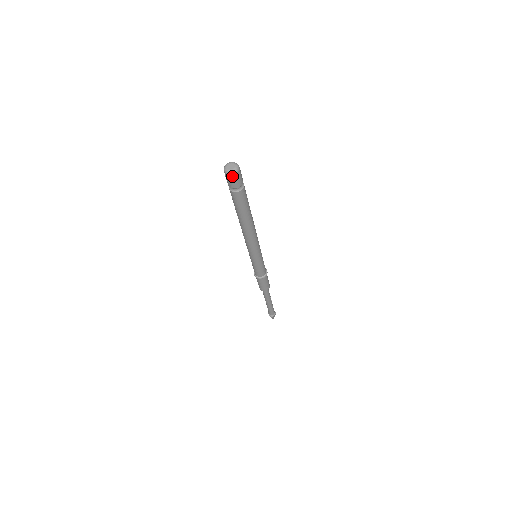
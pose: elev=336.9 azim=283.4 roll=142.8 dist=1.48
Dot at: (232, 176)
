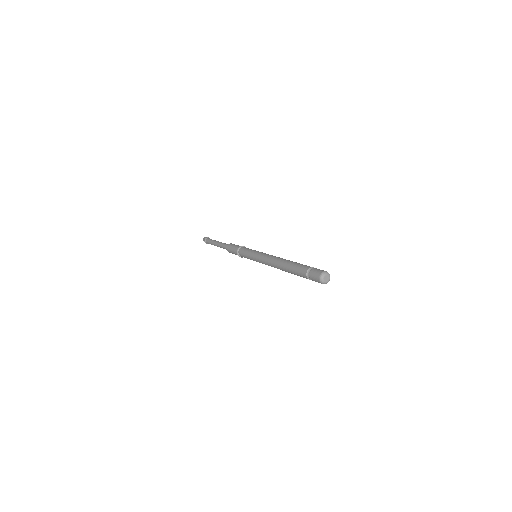
Dot at: (325, 283)
